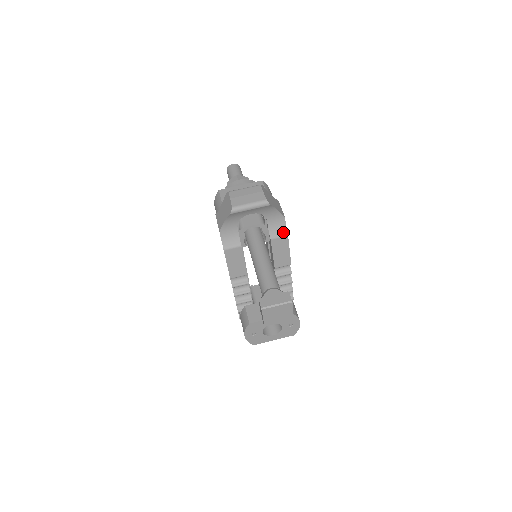
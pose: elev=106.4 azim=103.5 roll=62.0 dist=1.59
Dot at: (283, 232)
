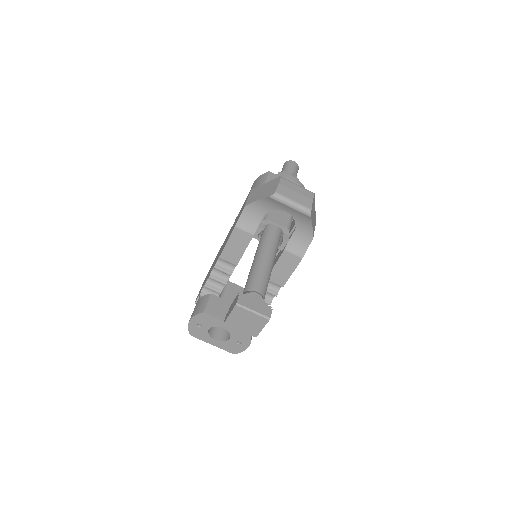
Dot at: (301, 252)
